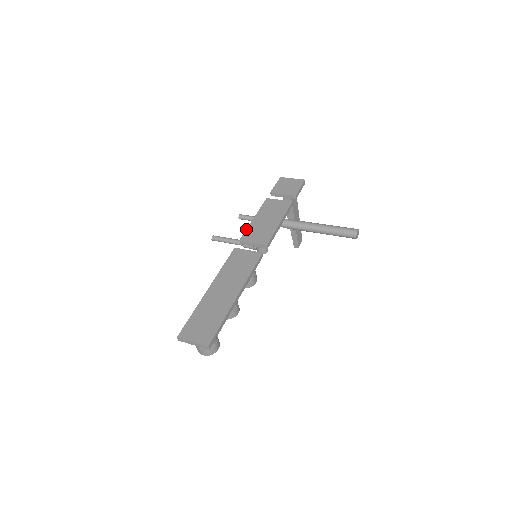
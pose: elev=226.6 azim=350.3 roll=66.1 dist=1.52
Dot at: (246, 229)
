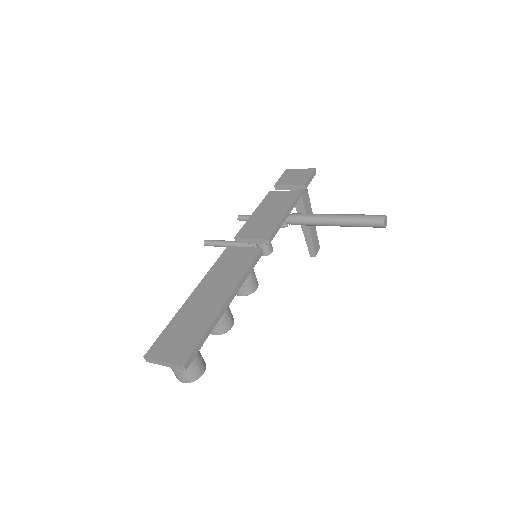
Dot at: (243, 225)
